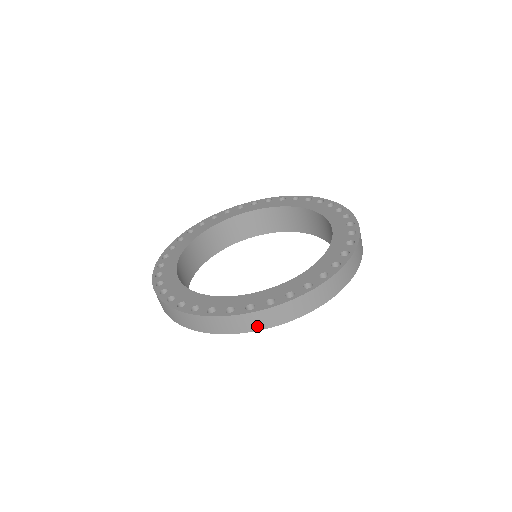
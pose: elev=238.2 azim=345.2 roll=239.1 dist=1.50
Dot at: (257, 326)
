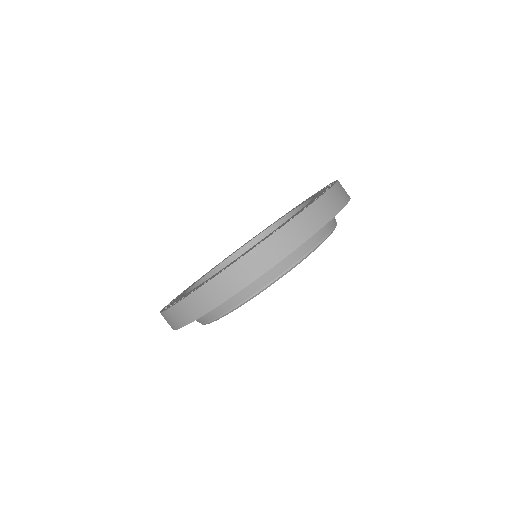
Dot at: (335, 208)
